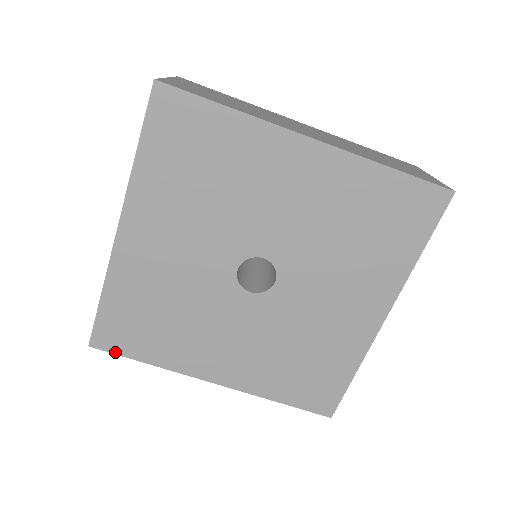
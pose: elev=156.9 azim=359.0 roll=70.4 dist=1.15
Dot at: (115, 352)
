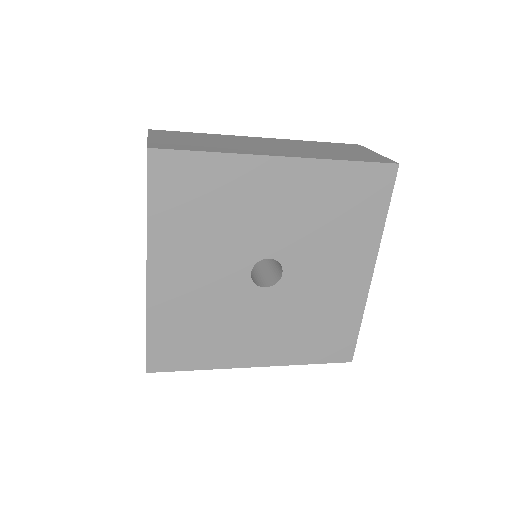
Dot at: (169, 370)
